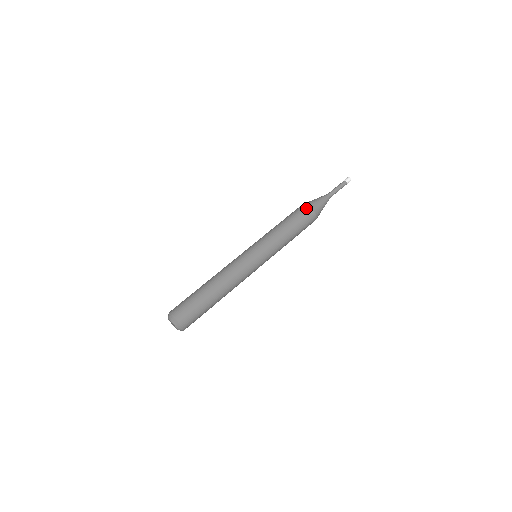
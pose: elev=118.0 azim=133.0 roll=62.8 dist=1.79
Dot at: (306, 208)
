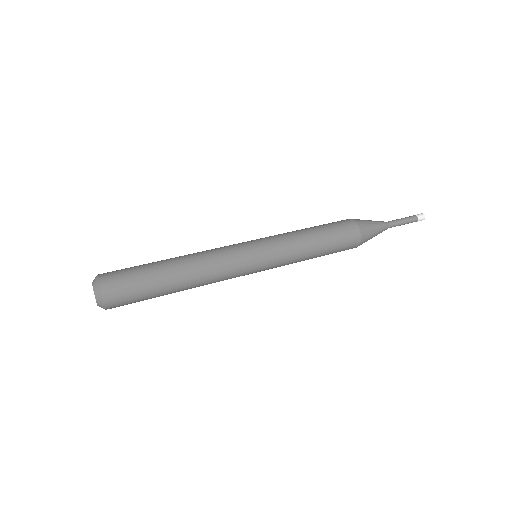
Dot at: (347, 220)
